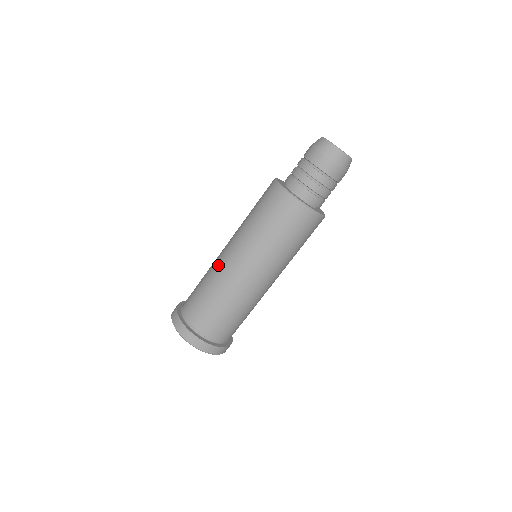
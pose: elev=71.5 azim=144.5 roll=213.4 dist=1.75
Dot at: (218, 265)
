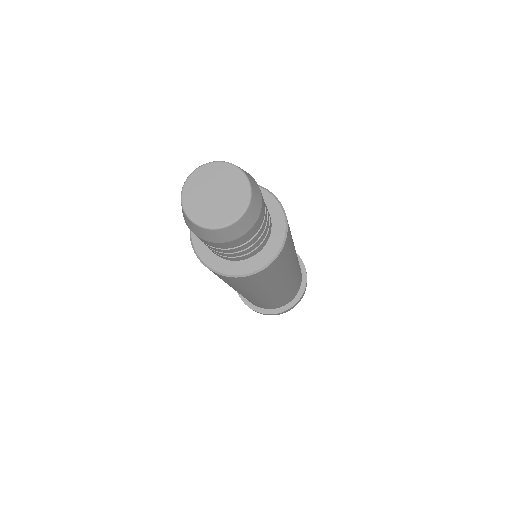
Dot at: occluded
